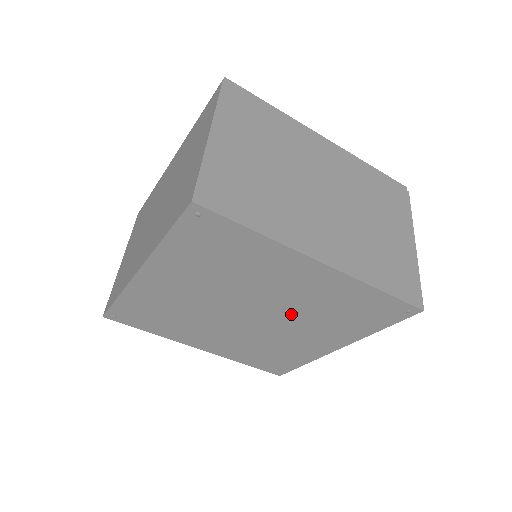
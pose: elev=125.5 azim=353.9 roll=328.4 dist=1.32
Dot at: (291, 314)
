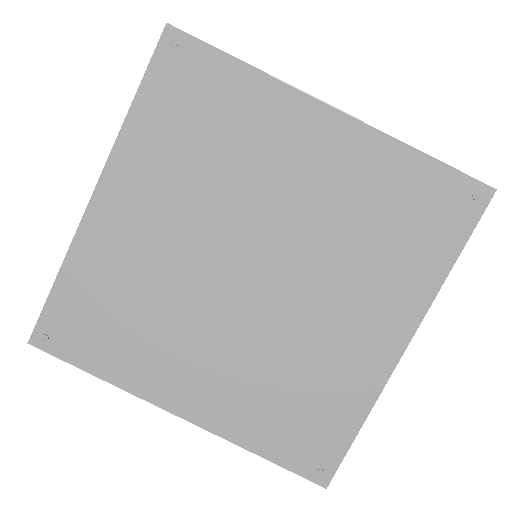
Dot at: (314, 253)
